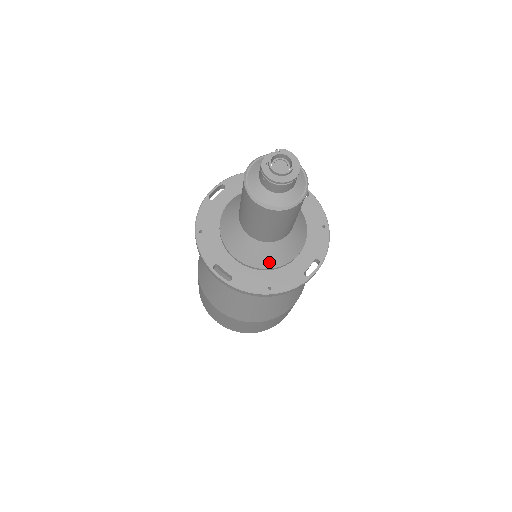
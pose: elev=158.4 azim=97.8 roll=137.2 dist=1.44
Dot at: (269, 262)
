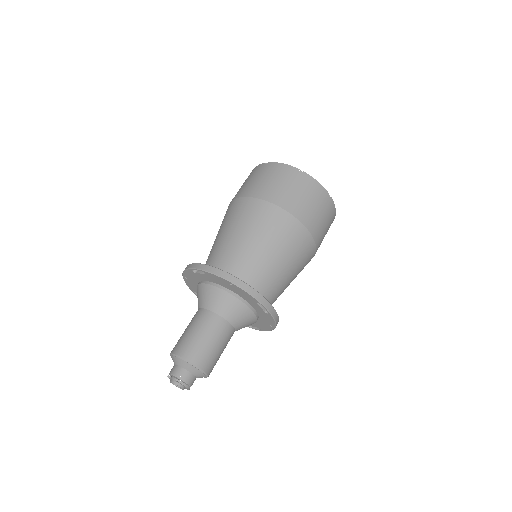
Dot at: occluded
